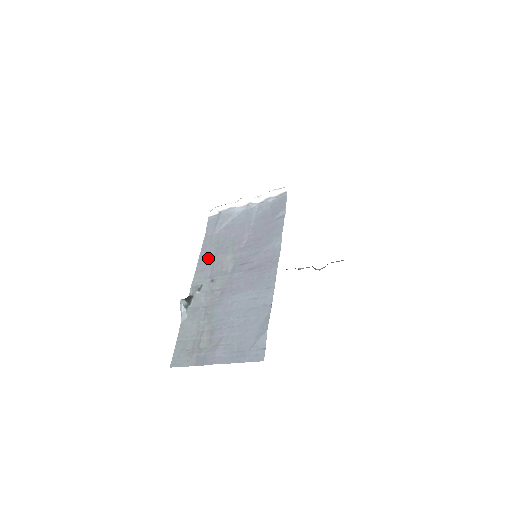
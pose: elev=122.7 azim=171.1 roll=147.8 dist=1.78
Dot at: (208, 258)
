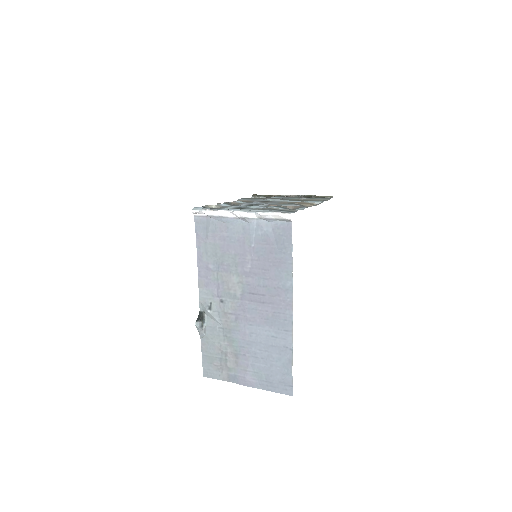
Dot at: (209, 272)
